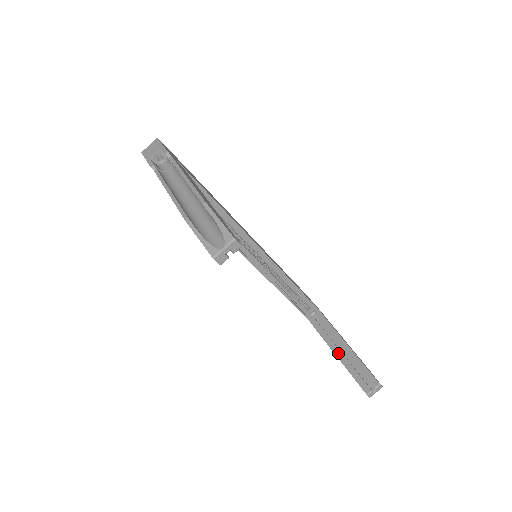
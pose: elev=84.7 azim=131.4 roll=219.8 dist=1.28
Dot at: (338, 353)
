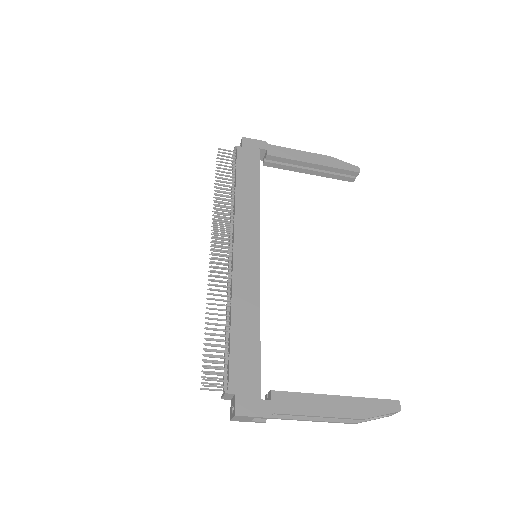
Dot at: (310, 173)
